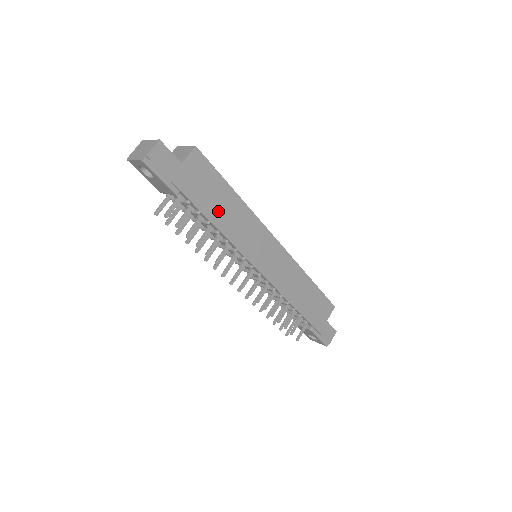
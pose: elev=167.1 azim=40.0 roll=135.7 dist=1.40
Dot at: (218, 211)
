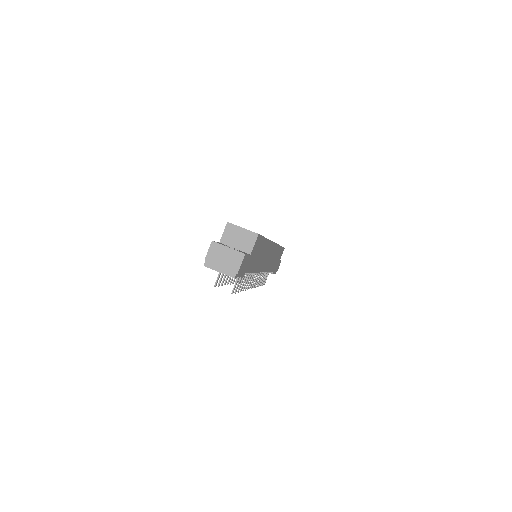
Dot at: (257, 261)
